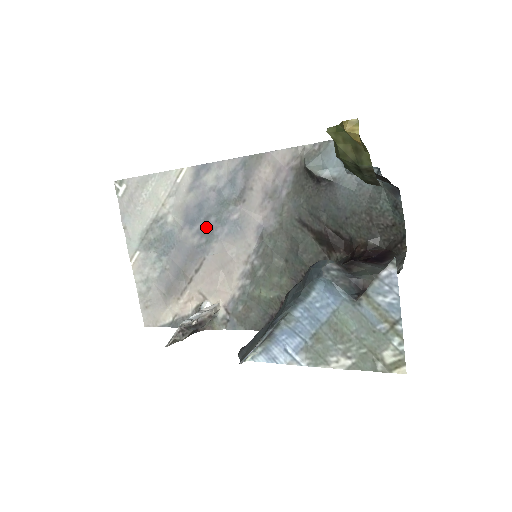
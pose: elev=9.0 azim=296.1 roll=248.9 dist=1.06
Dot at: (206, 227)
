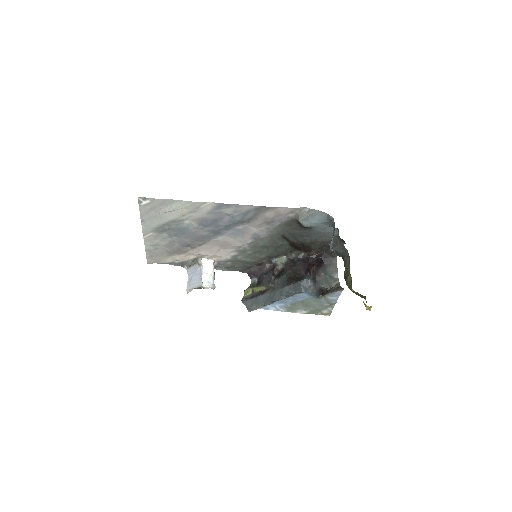
Dot at: (216, 229)
